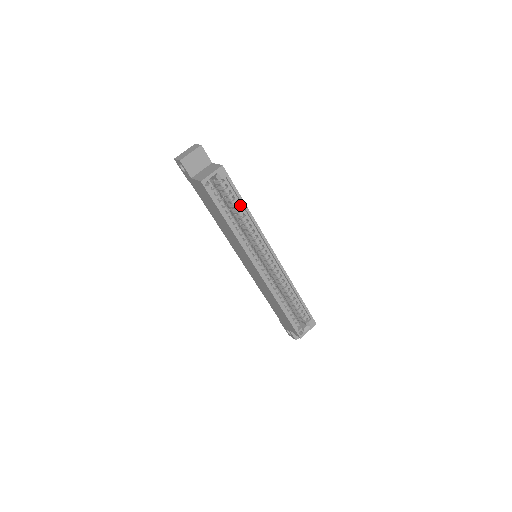
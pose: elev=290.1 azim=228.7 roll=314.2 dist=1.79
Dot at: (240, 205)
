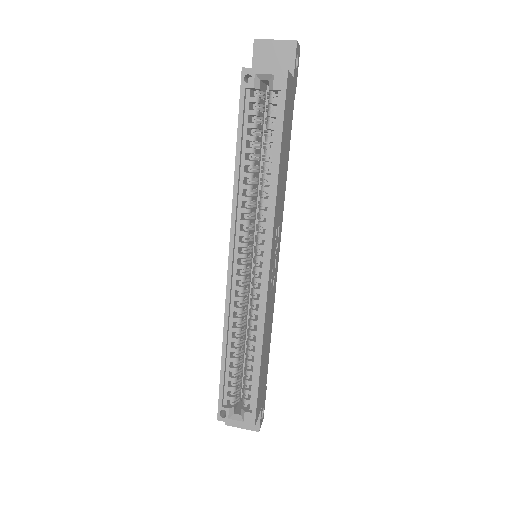
Dot at: (274, 152)
